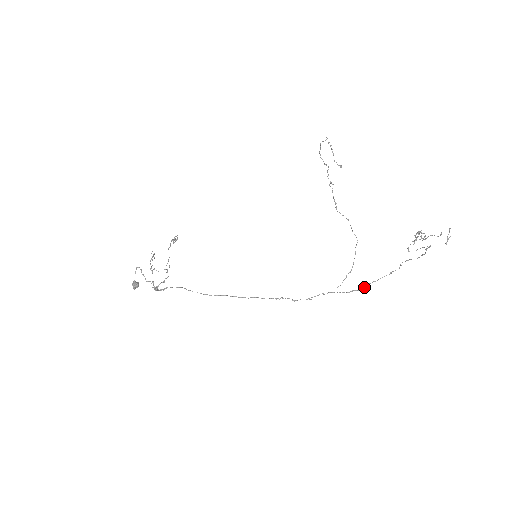
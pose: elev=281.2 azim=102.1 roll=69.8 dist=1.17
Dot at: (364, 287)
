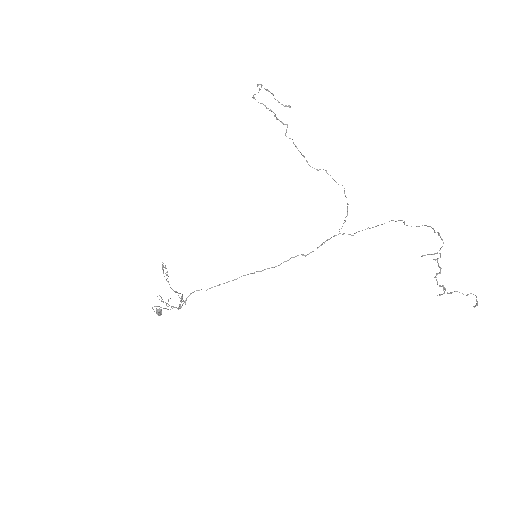
Dot at: occluded
